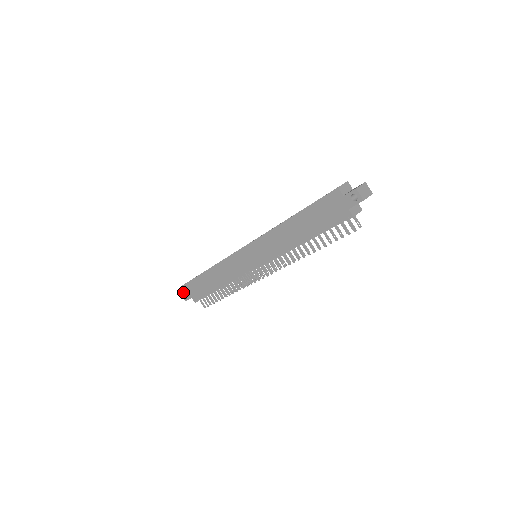
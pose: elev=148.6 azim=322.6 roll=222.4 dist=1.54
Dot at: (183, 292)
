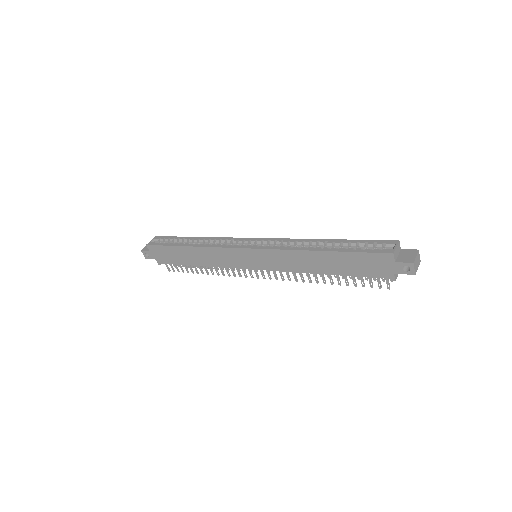
Dot at: (145, 250)
